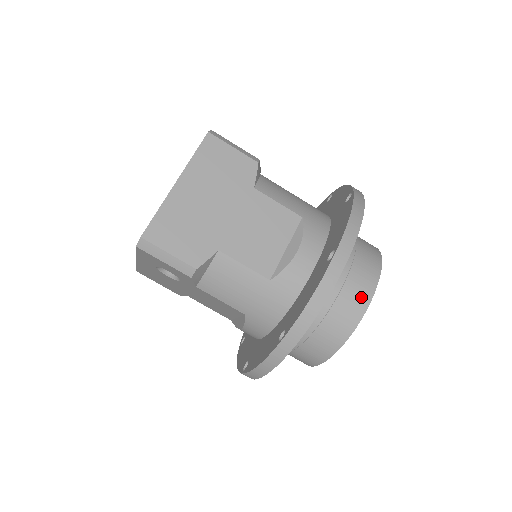
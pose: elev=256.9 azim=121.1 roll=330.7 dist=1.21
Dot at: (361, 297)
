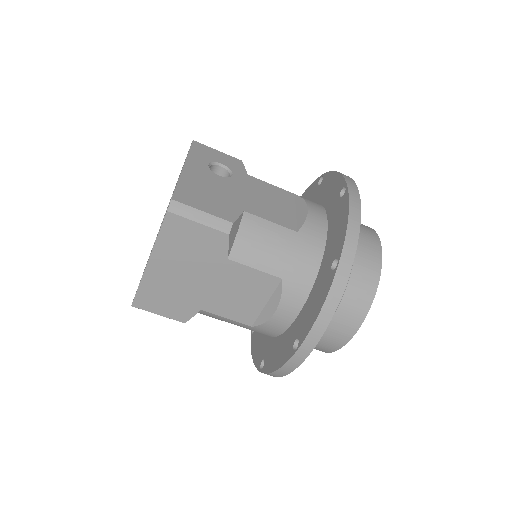
Dot at: (339, 339)
